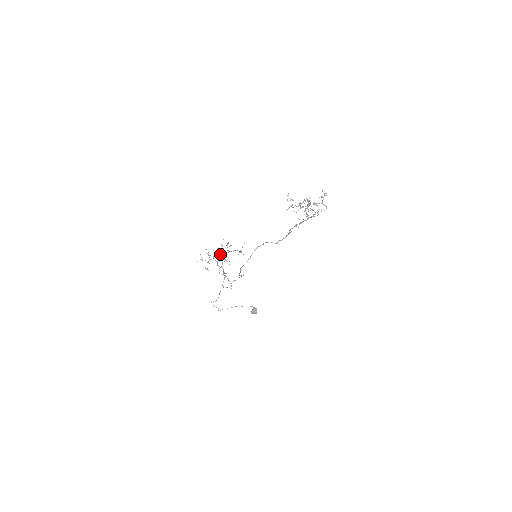
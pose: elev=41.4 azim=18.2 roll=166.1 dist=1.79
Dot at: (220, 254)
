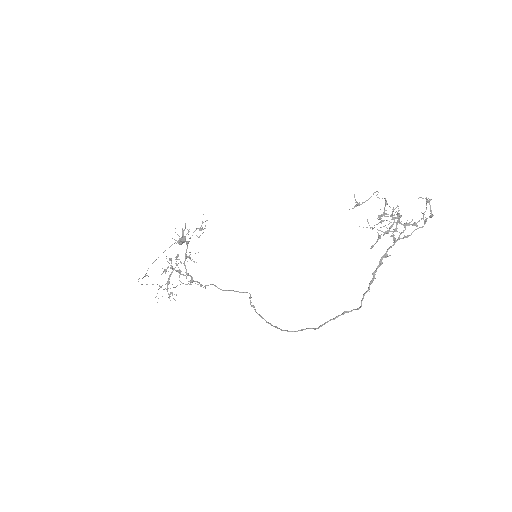
Dot at: (178, 256)
